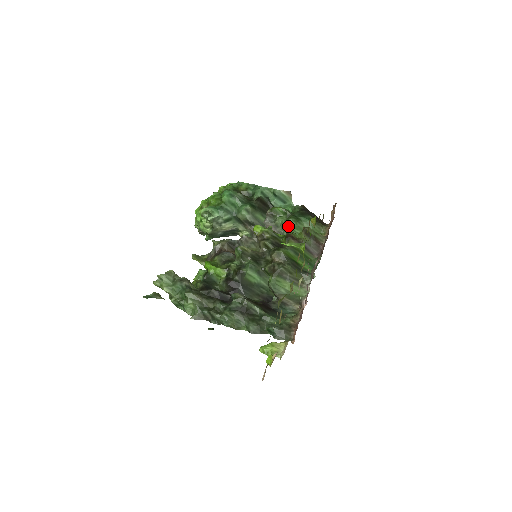
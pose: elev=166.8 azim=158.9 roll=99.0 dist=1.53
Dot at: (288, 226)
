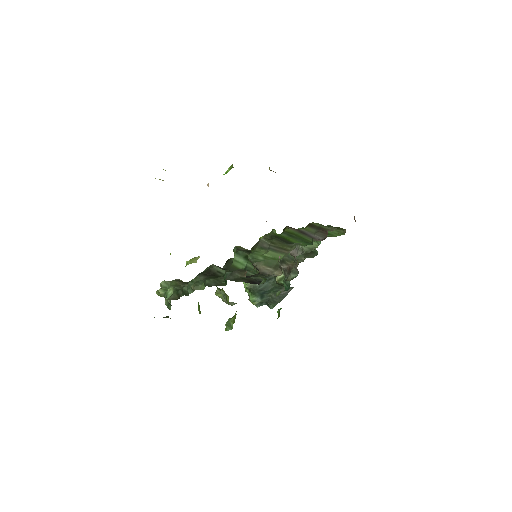
Dot at: occluded
